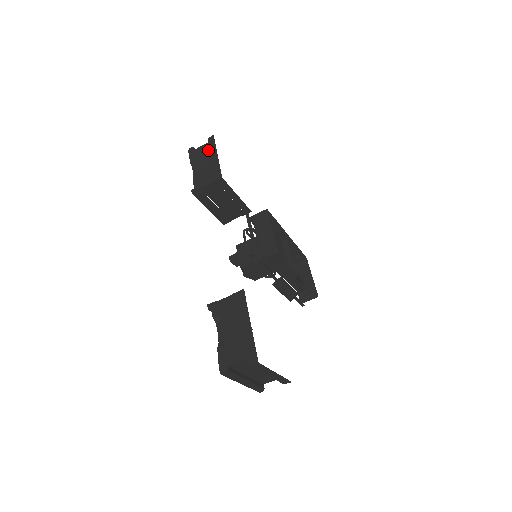
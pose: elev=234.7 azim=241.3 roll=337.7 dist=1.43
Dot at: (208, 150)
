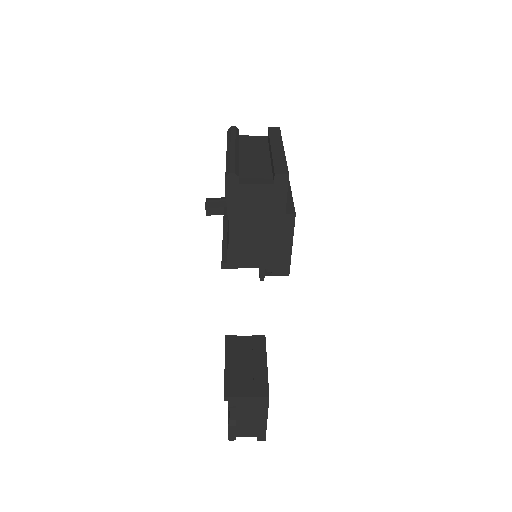
Dot at: (269, 204)
